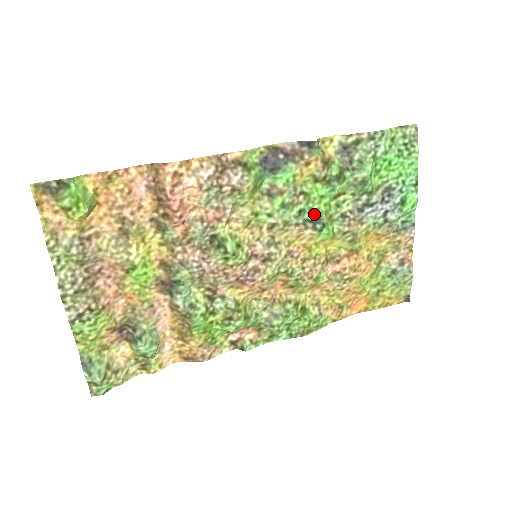
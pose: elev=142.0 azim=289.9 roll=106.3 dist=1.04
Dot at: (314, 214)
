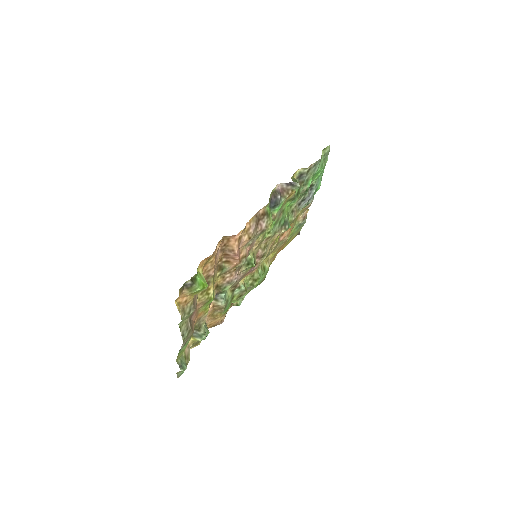
Dot at: (284, 220)
